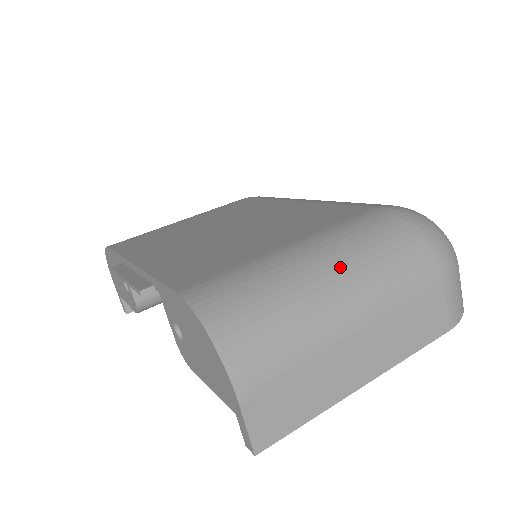
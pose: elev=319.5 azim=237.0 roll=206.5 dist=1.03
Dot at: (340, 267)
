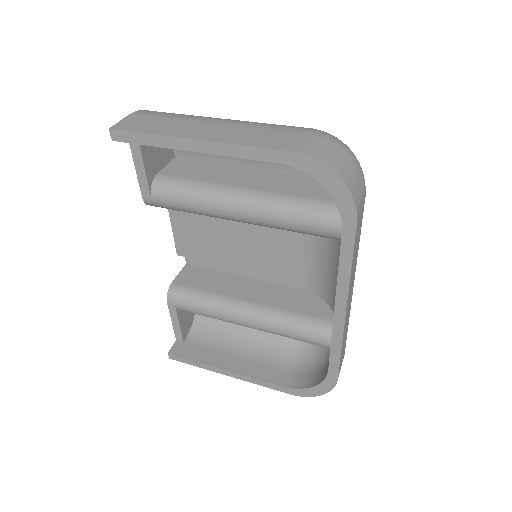
Dot at: occluded
